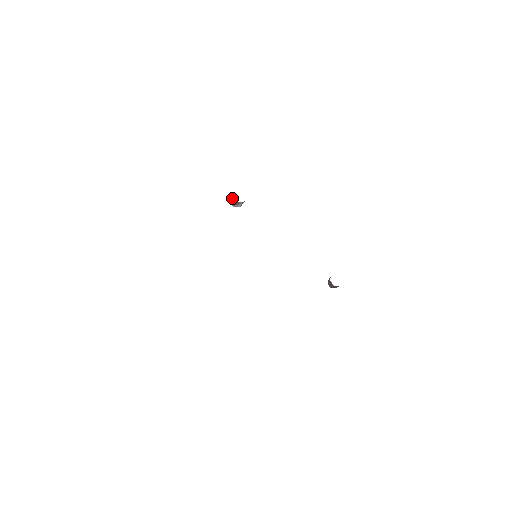
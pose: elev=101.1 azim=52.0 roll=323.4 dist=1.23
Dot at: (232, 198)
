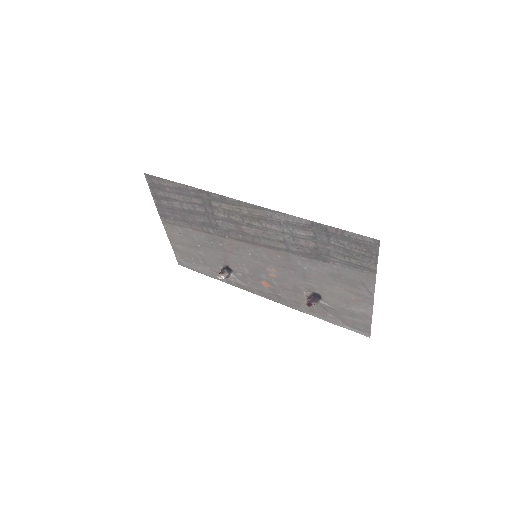
Dot at: occluded
